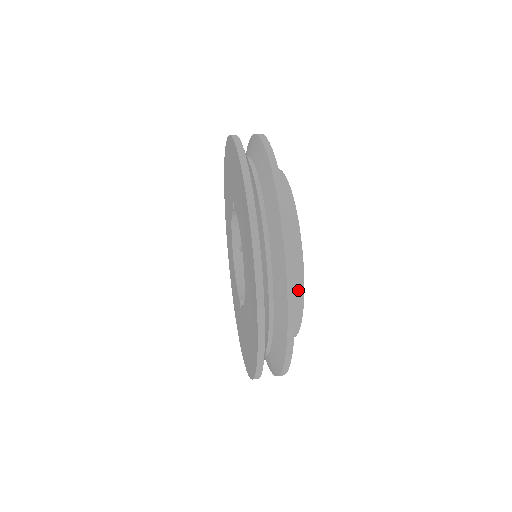
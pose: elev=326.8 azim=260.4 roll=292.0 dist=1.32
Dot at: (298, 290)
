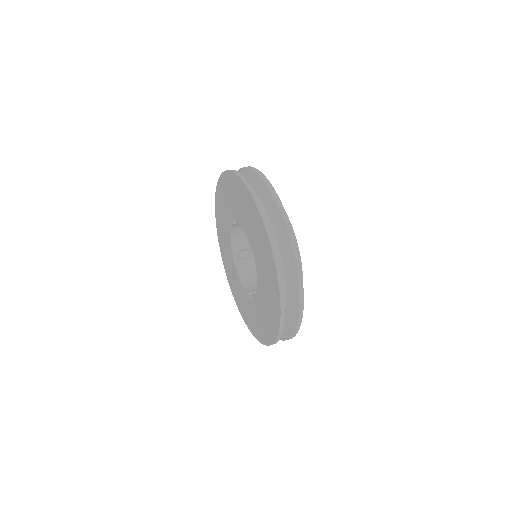
Dot at: occluded
